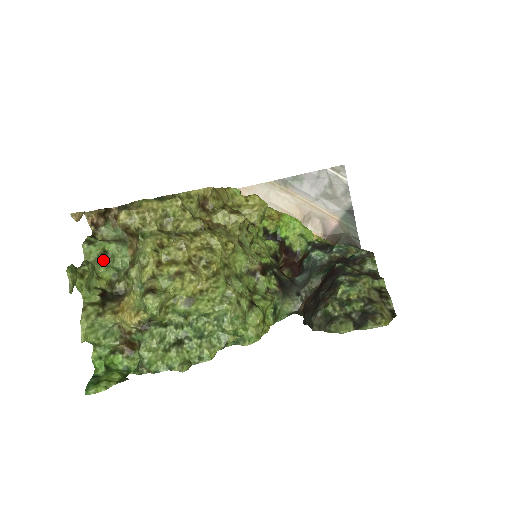
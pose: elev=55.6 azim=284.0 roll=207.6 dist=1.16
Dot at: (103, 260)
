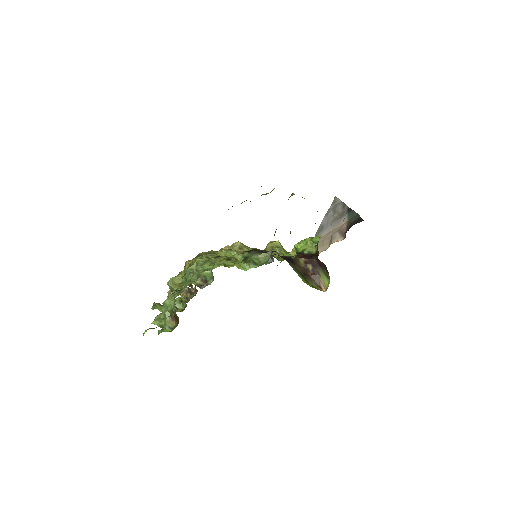
Dot at: (181, 303)
